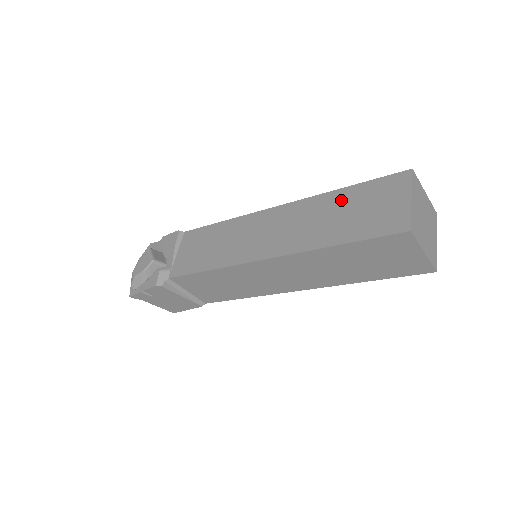
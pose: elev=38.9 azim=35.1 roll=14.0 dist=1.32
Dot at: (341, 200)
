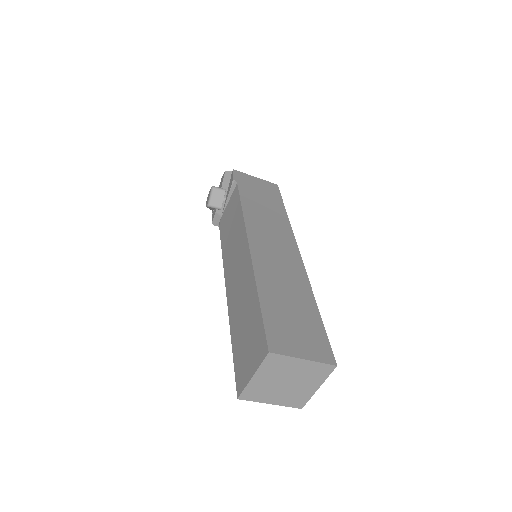
Dot at: (251, 307)
